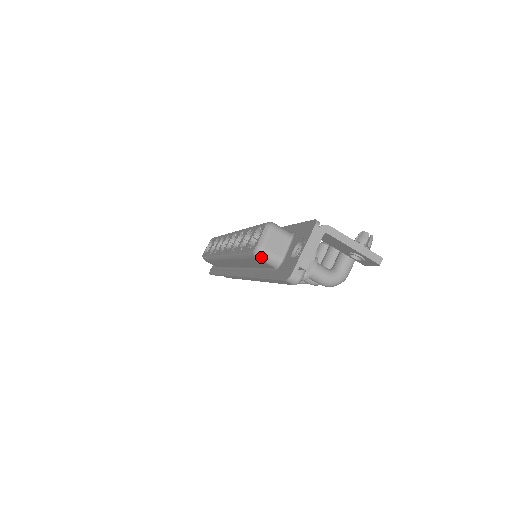
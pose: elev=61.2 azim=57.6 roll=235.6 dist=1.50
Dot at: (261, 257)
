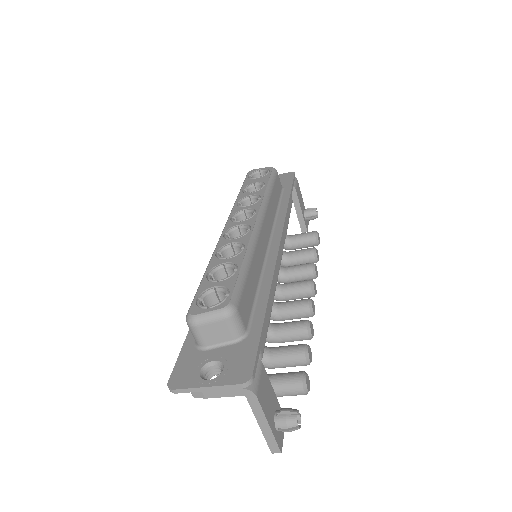
Dot at: (189, 326)
